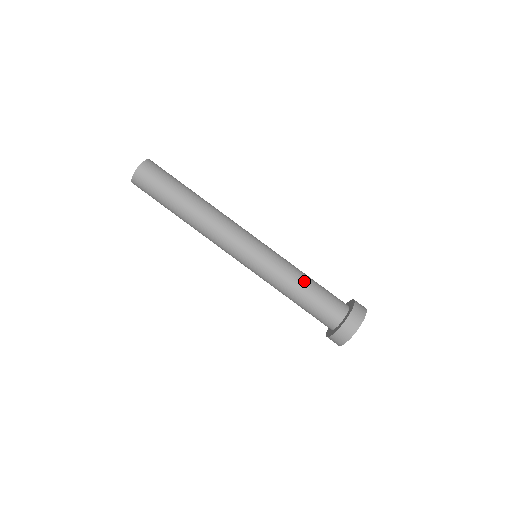
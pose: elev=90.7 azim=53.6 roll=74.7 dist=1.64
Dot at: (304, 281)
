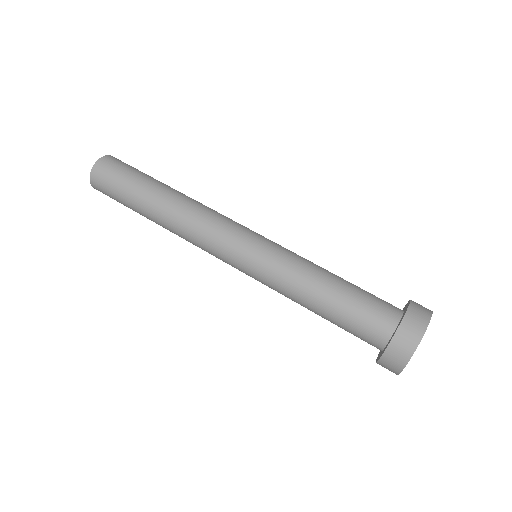
Dot at: (330, 274)
